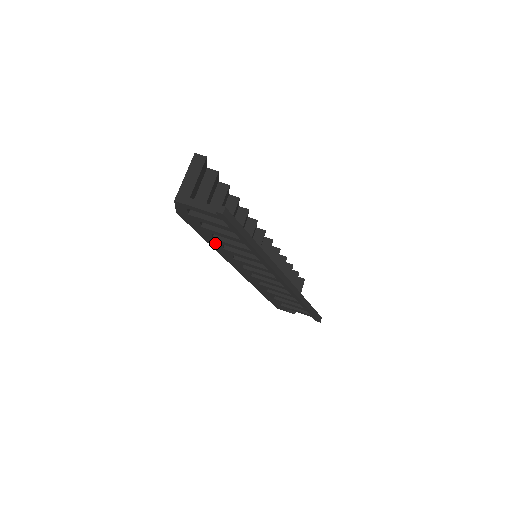
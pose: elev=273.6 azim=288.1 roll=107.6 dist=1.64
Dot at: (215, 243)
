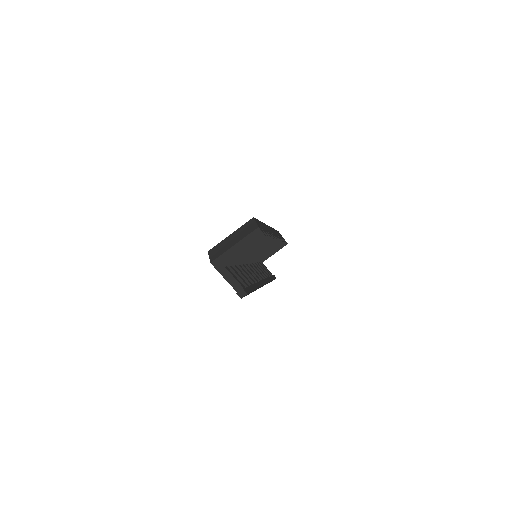
Dot at: occluded
